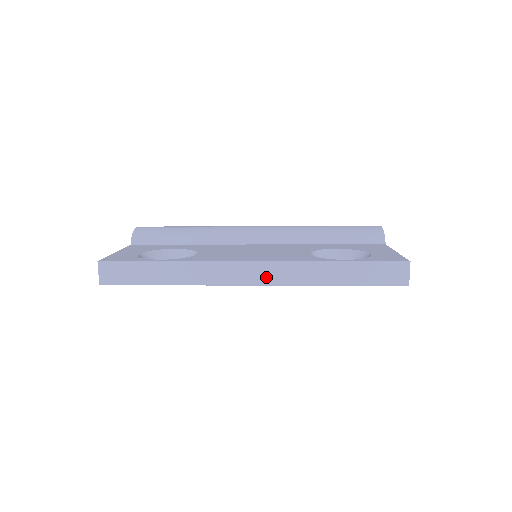
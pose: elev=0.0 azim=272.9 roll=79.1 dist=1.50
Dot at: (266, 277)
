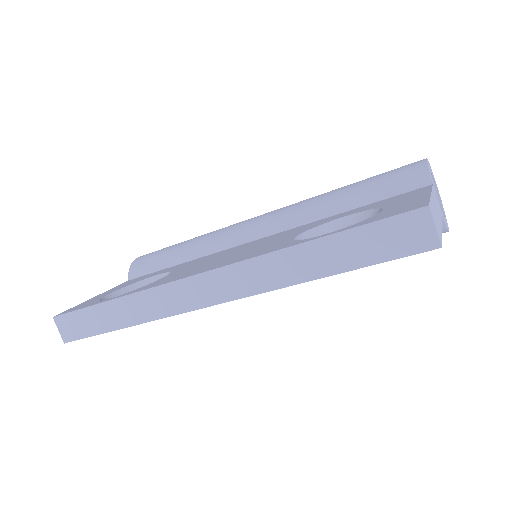
Dot at: (225, 290)
